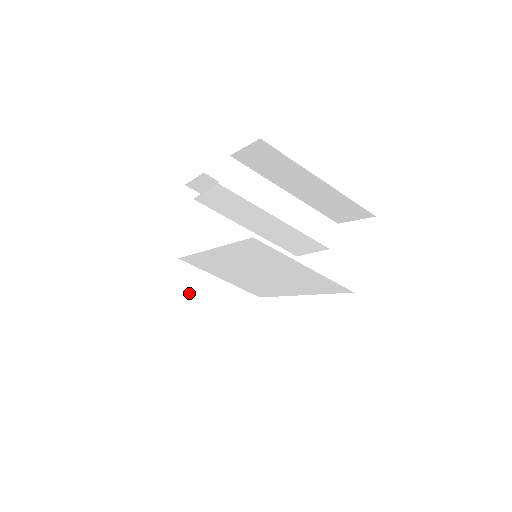
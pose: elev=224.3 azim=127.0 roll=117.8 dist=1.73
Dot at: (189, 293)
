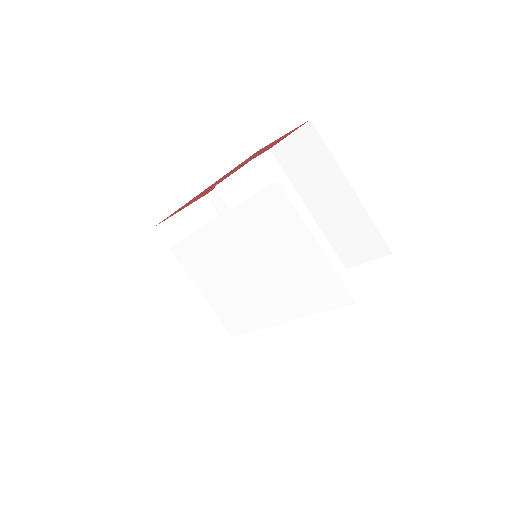
Dot at: (164, 285)
